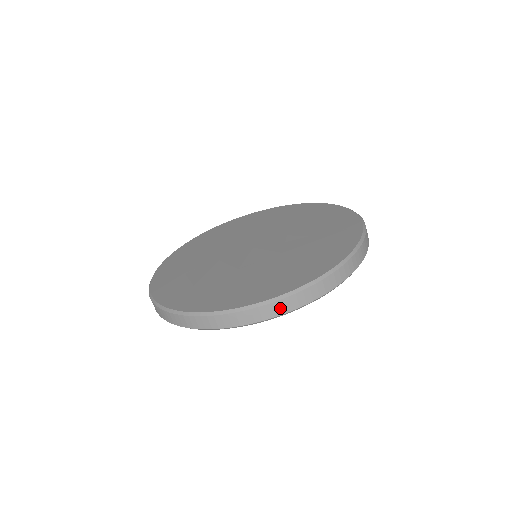
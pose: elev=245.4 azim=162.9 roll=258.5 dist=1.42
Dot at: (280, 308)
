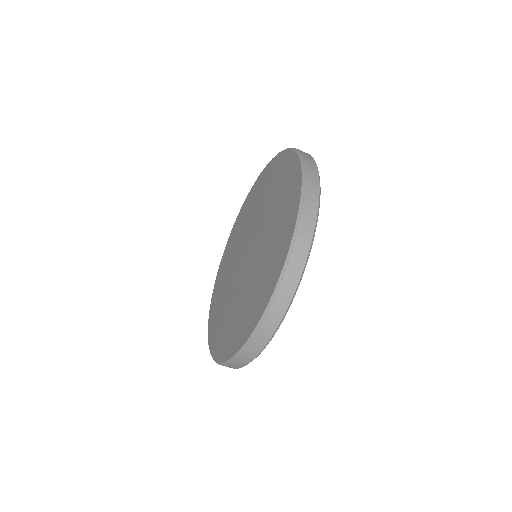
Dot at: (260, 342)
